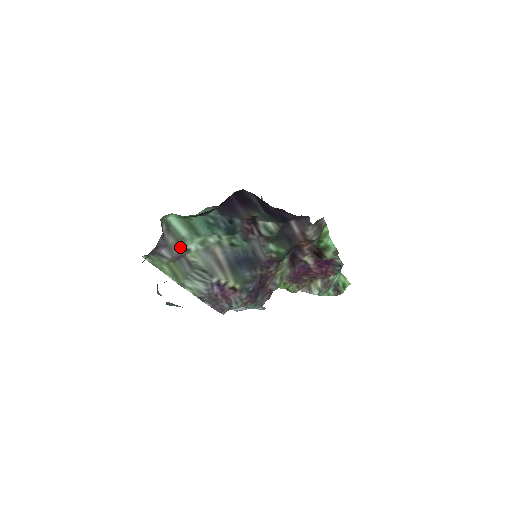
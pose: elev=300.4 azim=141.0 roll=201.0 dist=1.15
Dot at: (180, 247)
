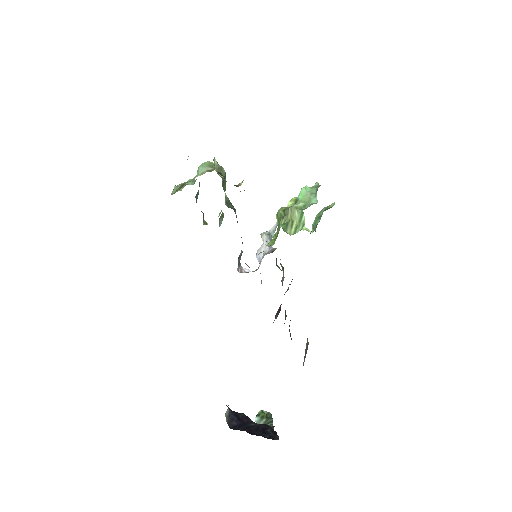
Dot at: occluded
